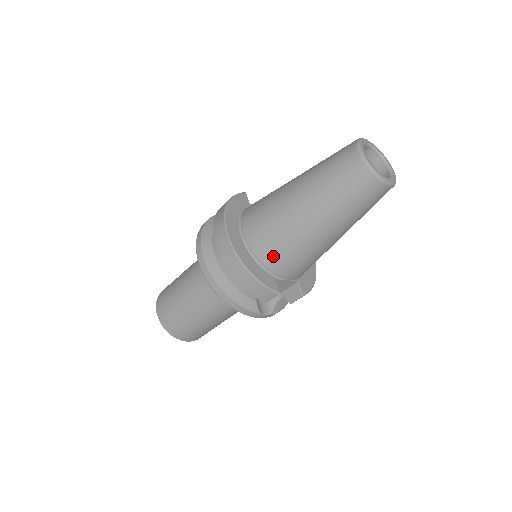
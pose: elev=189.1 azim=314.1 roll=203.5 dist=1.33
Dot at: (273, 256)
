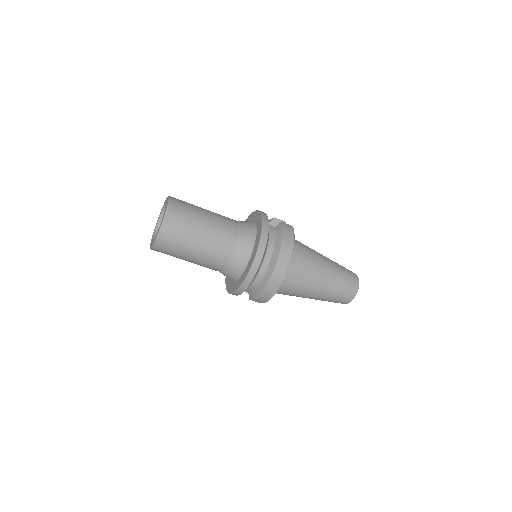
Dot at: (282, 291)
